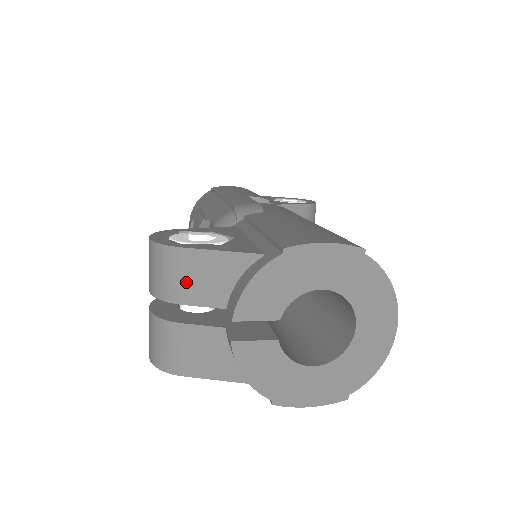
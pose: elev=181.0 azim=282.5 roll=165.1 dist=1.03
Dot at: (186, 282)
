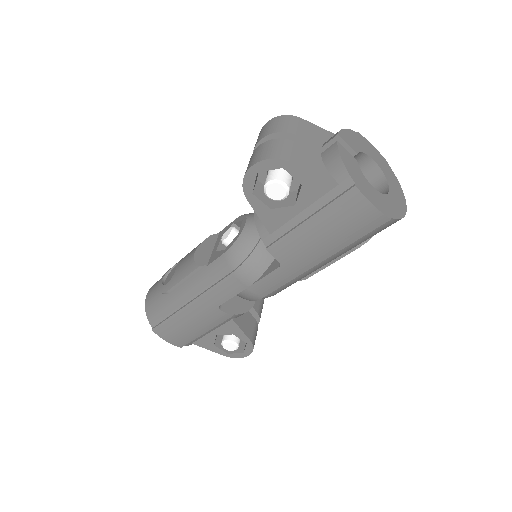
Dot at: (300, 129)
